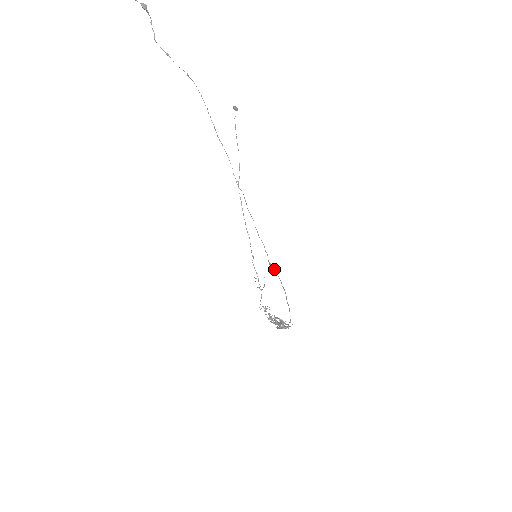
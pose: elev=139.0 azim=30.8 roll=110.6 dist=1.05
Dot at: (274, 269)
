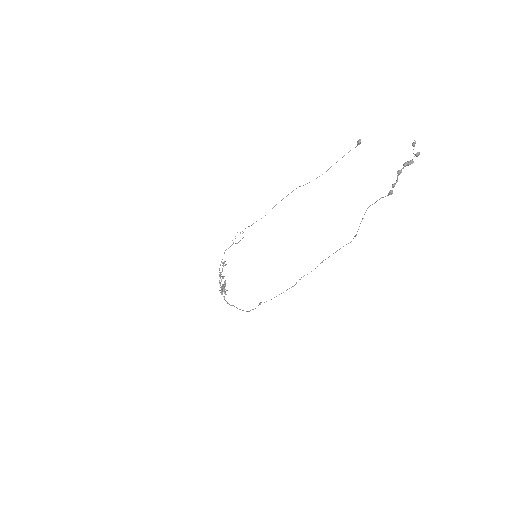
Dot at: occluded
